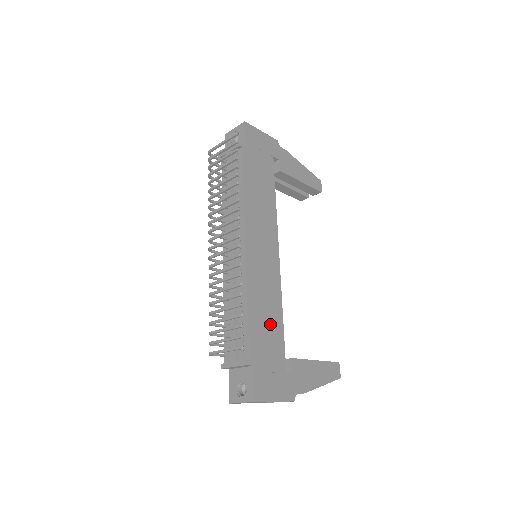
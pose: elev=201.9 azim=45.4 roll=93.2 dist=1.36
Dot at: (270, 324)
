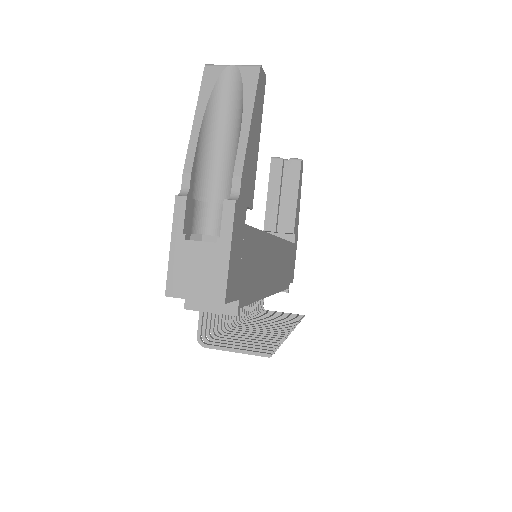
Dot at: (287, 261)
